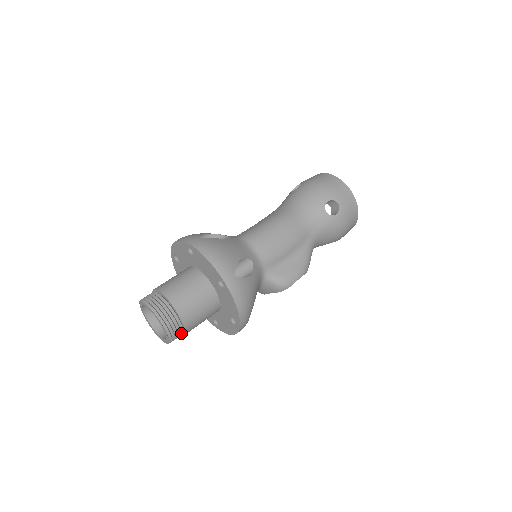
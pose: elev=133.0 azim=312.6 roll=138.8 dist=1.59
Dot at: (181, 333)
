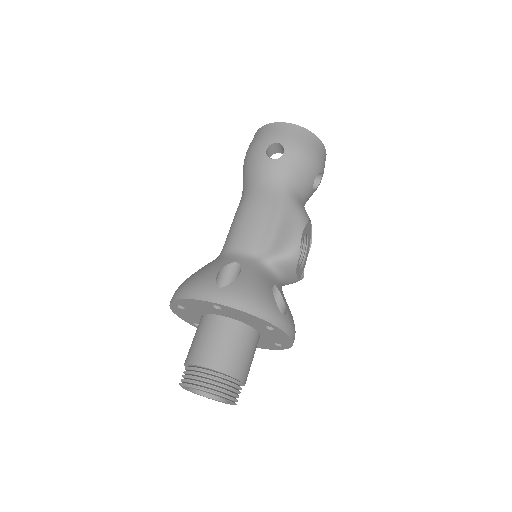
Dot at: (238, 383)
